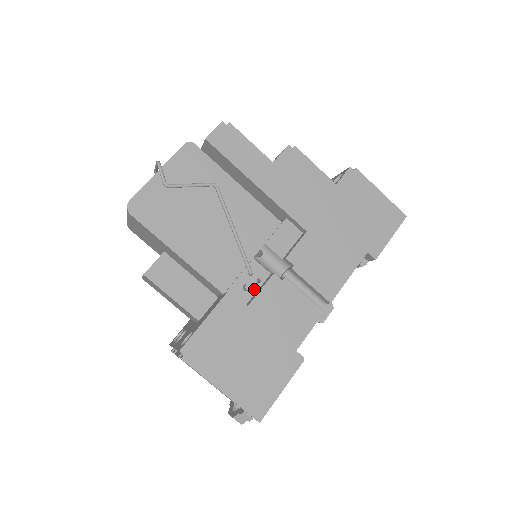
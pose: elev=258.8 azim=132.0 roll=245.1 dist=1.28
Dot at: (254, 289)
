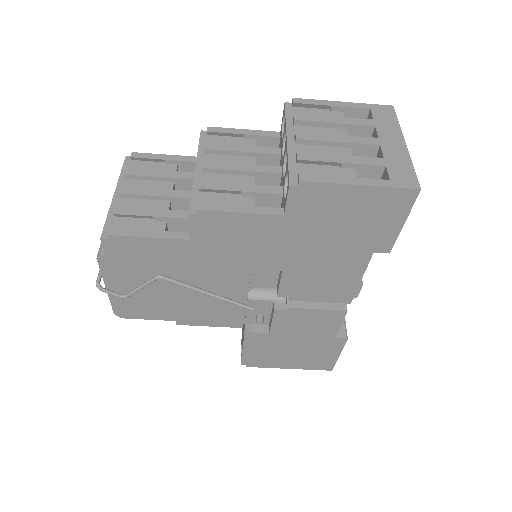
Dot at: (267, 314)
